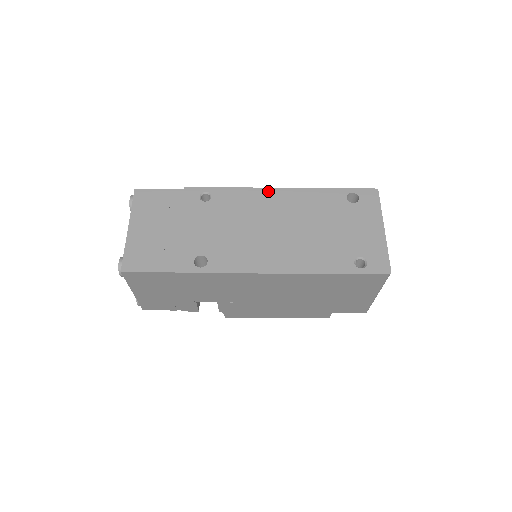
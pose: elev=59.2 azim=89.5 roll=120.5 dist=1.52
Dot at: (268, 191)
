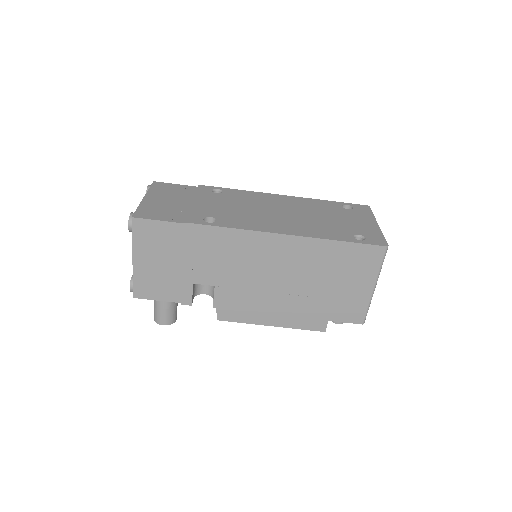
Dot at: (273, 195)
